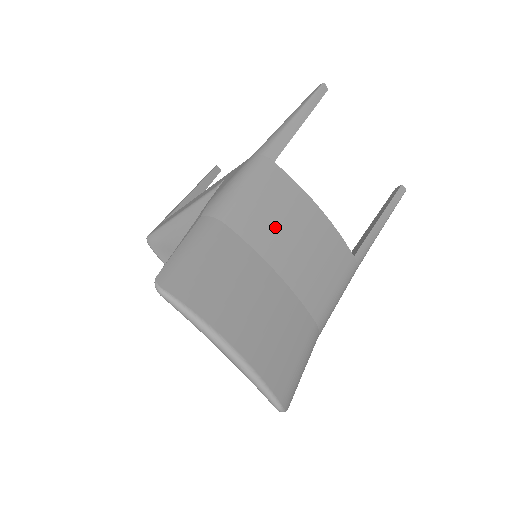
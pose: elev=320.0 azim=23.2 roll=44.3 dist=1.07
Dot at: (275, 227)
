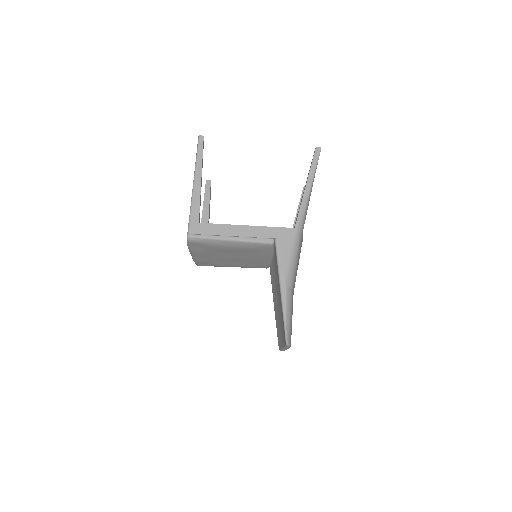
Dot at: occluded
